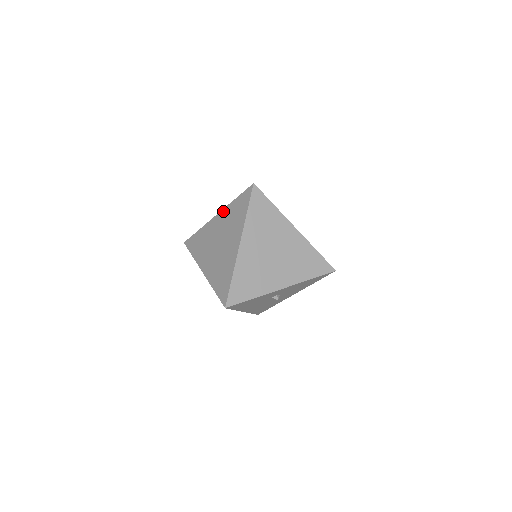
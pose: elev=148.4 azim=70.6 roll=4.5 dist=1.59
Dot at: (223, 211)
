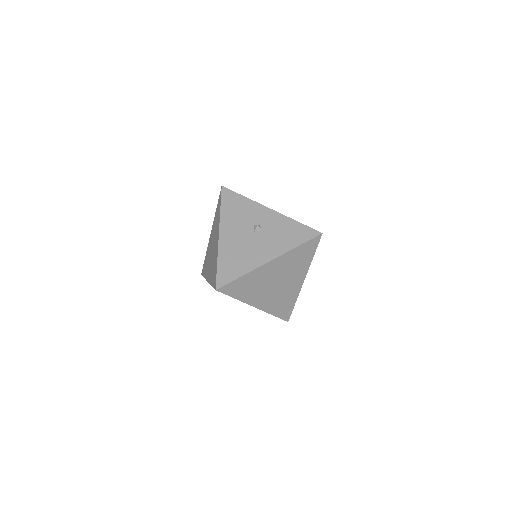
Dot at: occluded
